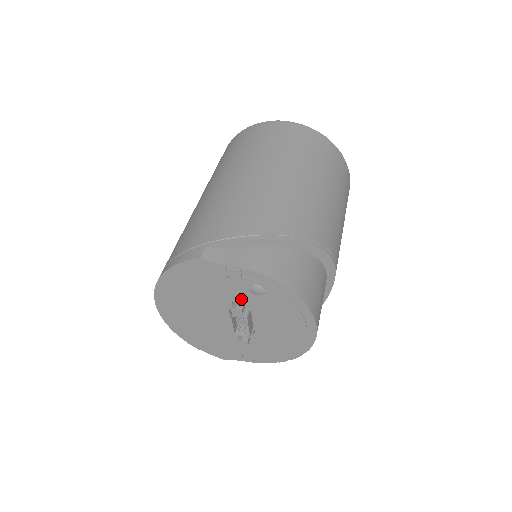
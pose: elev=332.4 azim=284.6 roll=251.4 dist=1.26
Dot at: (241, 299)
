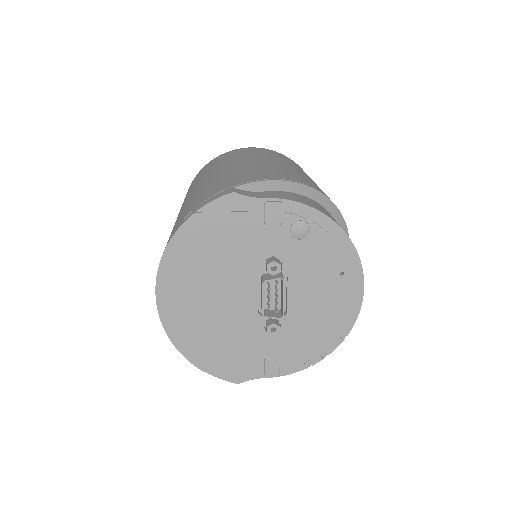
Dot at: (276, 254)
